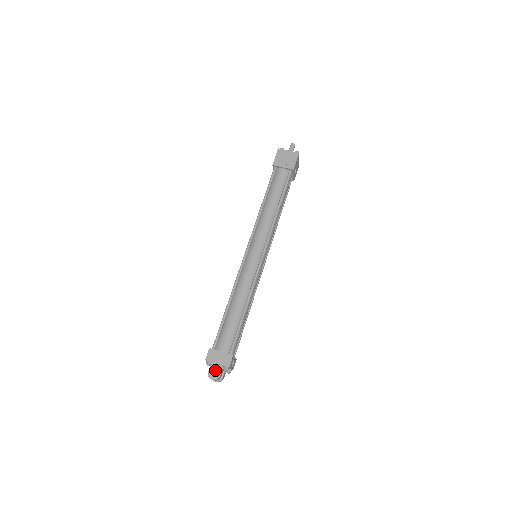
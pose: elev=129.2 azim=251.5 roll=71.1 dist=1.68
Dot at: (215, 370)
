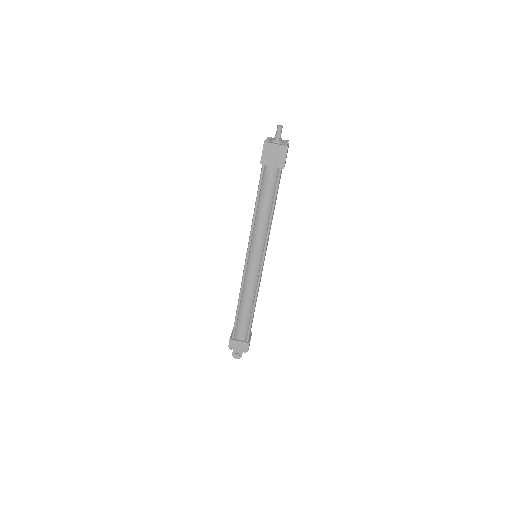
Dot at: (237, 354)
